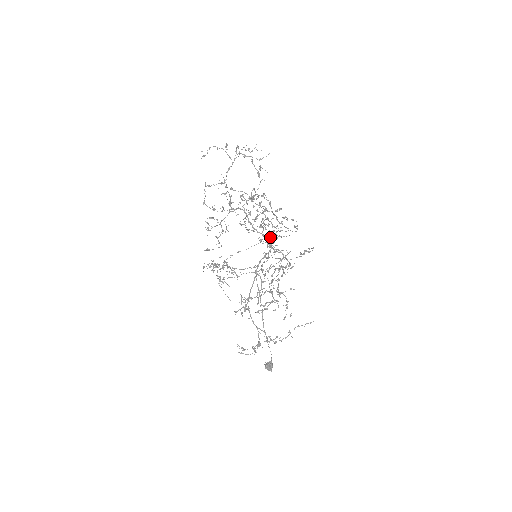
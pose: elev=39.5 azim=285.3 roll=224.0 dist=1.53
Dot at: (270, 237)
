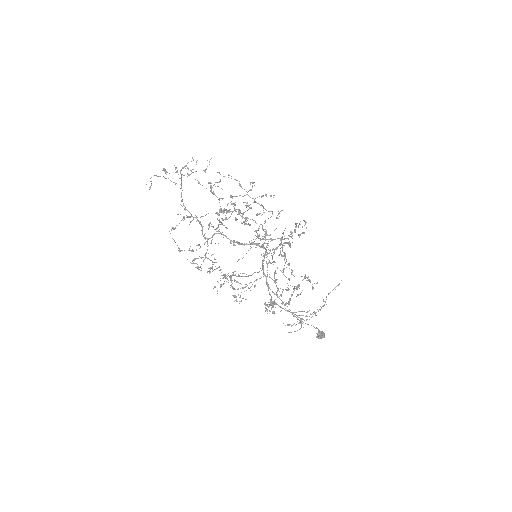
Dot at: occluded
